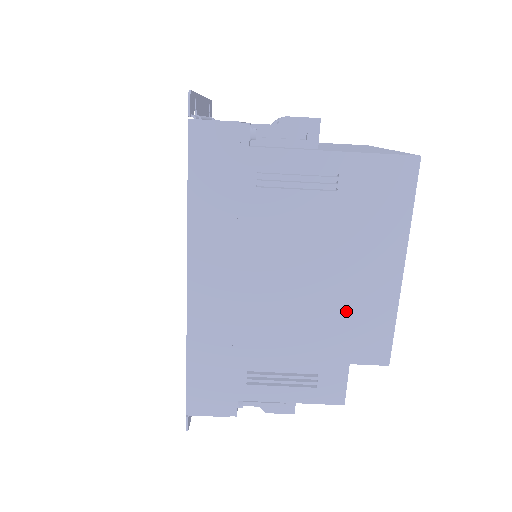
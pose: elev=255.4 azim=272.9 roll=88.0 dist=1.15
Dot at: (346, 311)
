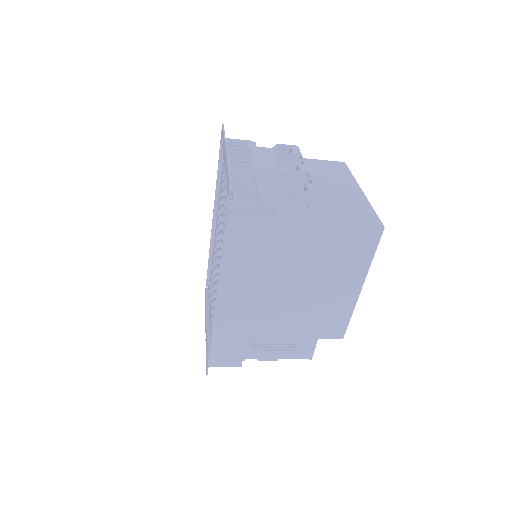
Dot at: (321, 311)
